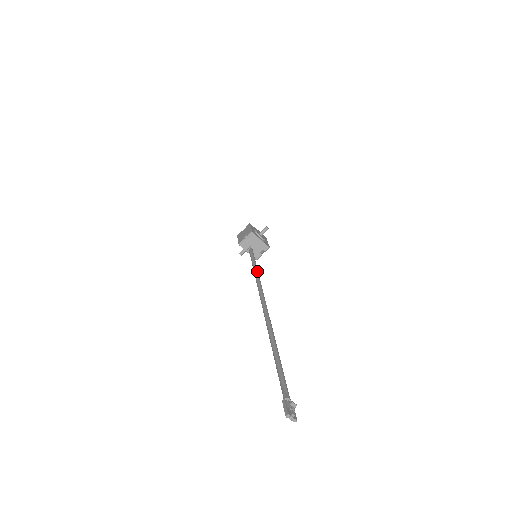
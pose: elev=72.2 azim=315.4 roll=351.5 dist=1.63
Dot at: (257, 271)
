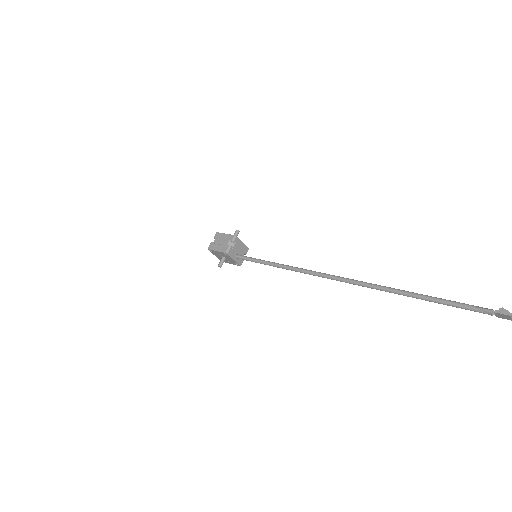
Dot at: (282, 264)
